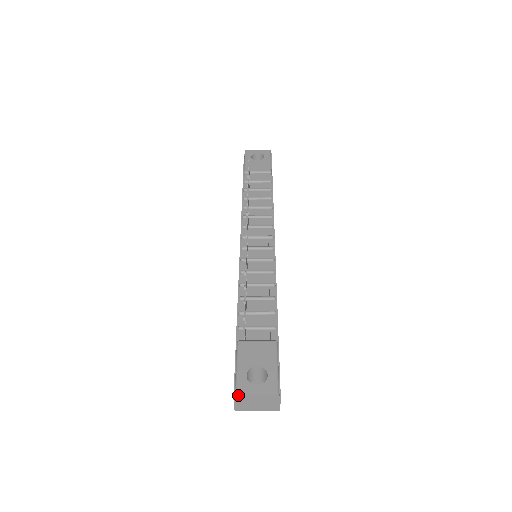
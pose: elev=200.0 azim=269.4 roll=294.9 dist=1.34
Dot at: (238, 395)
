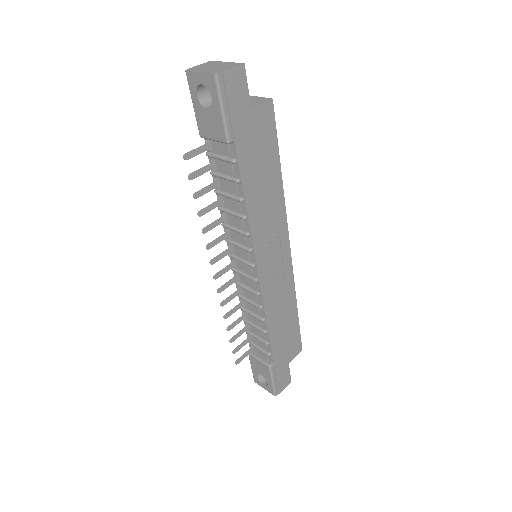
Dot at: (255, 382)
